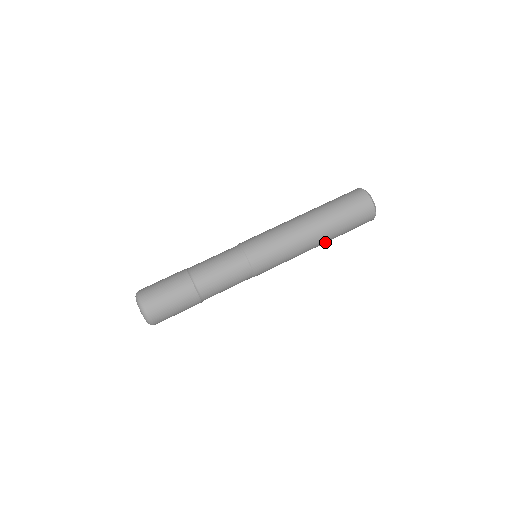
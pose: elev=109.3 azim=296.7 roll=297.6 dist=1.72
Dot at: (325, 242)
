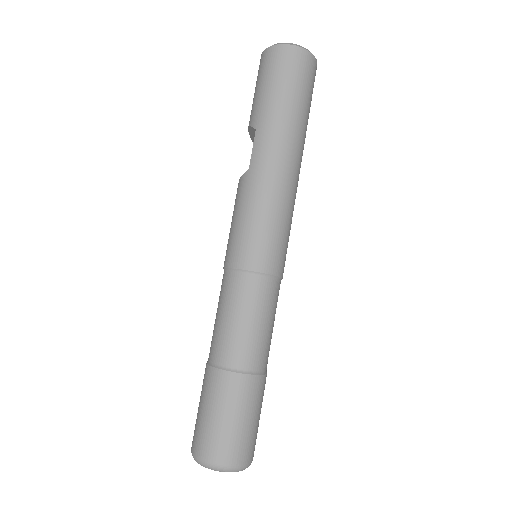
Dot at: occluded
